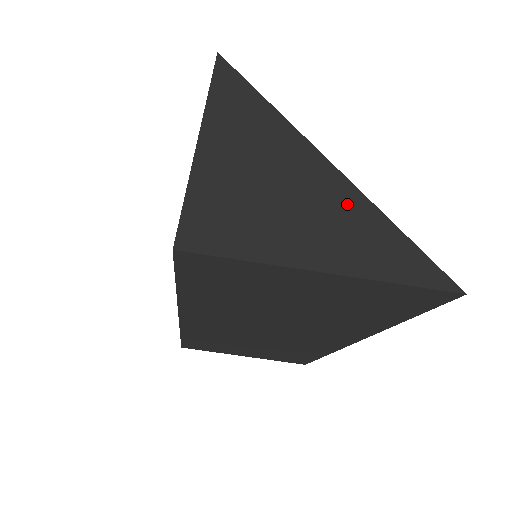
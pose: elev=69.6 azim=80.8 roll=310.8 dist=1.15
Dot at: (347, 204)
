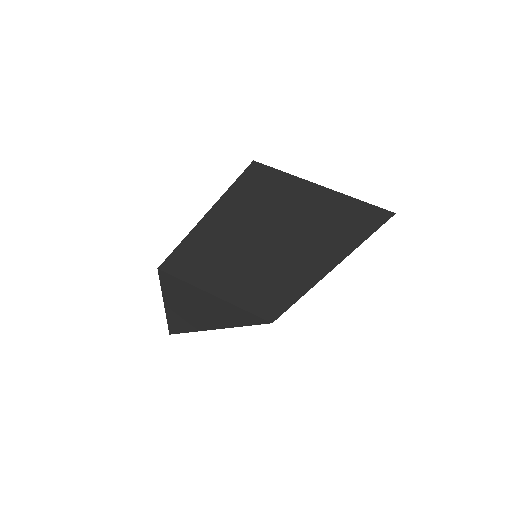
Dot at: occluded
